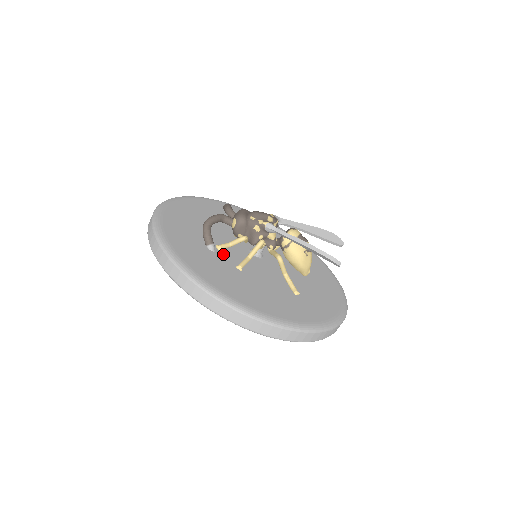
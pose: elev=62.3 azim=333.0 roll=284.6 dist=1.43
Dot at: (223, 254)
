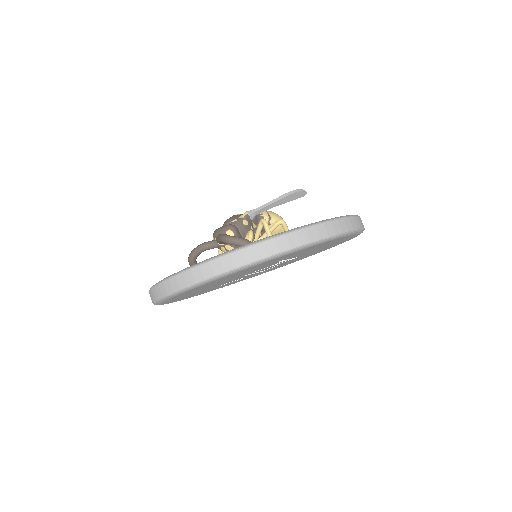
Dot at: occluded
